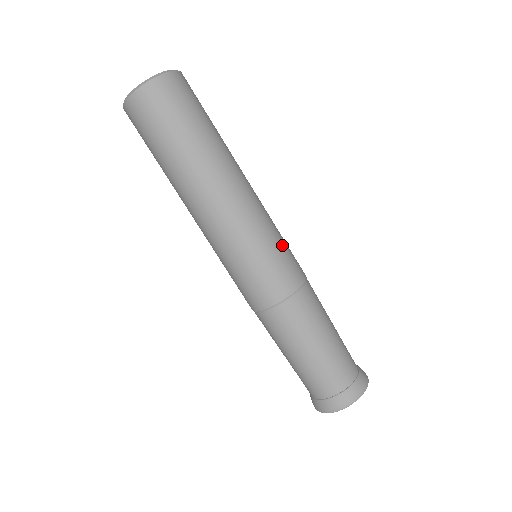
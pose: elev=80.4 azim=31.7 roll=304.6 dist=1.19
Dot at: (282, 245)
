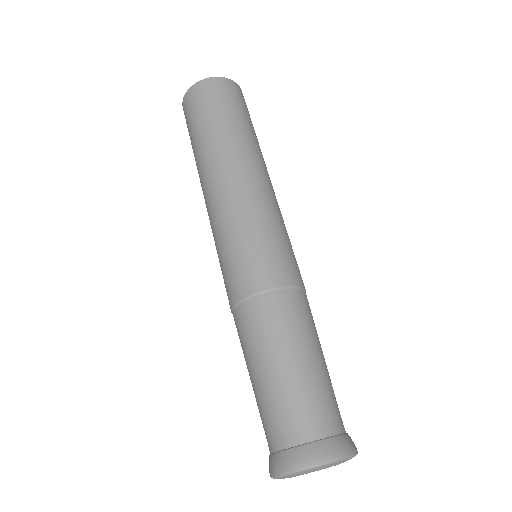
Dot at: (278, 239)
